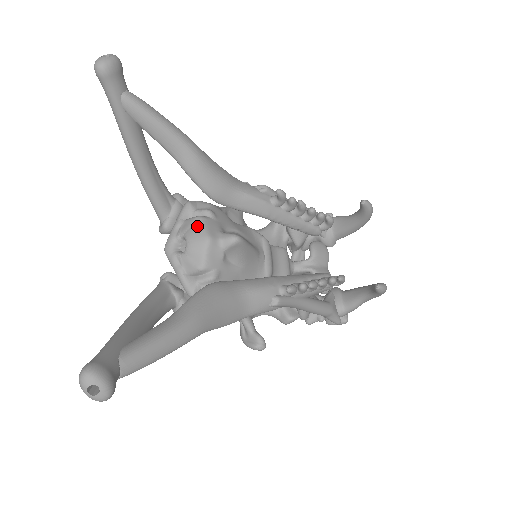
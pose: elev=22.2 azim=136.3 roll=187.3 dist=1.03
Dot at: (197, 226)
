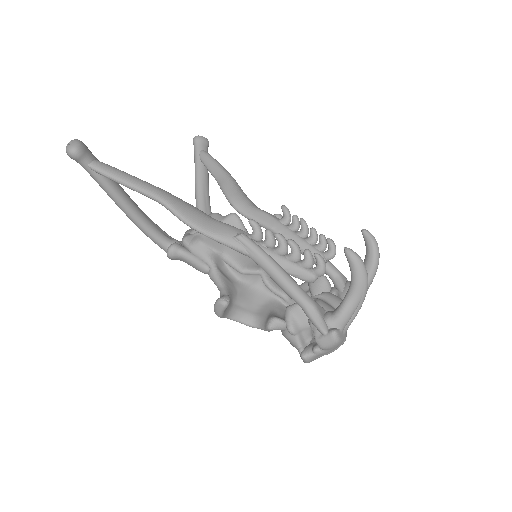
Dot at: occluded
